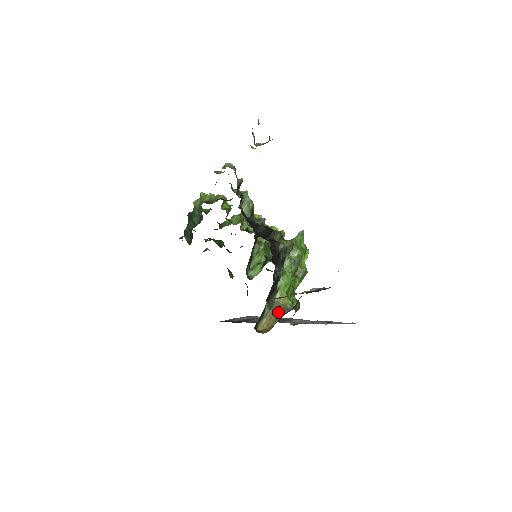
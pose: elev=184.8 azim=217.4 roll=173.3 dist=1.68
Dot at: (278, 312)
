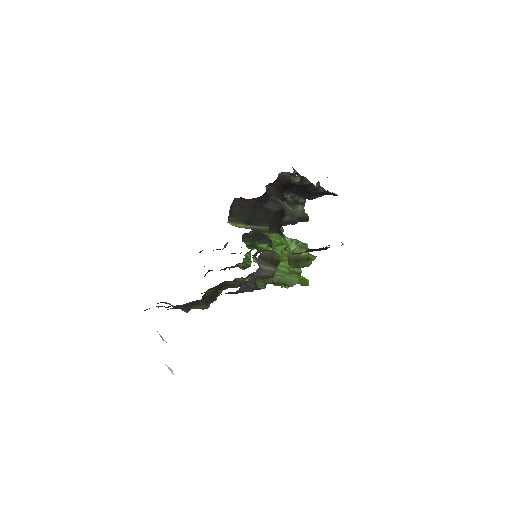
Dot at: occluded
